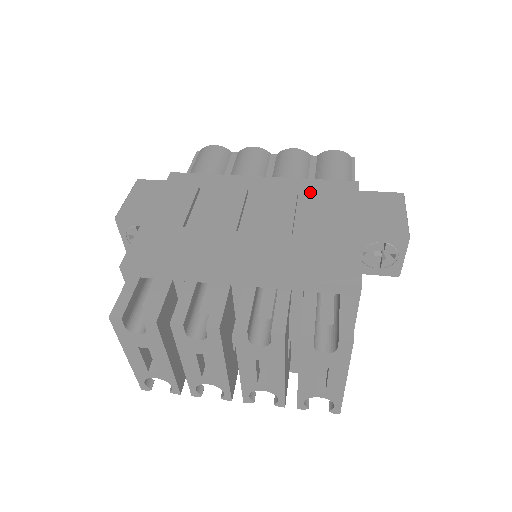
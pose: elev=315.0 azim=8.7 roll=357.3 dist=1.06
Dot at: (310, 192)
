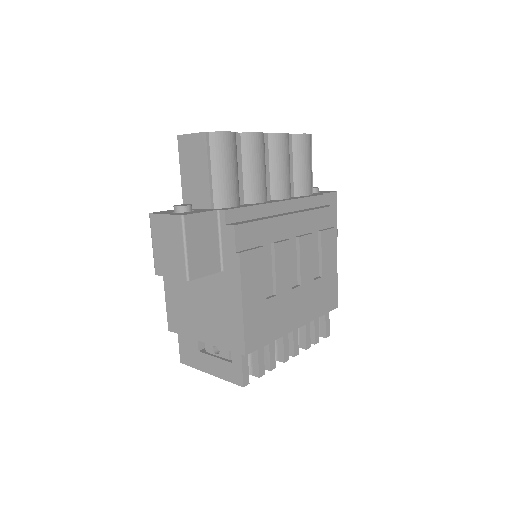
Dot at: (315, 227)
